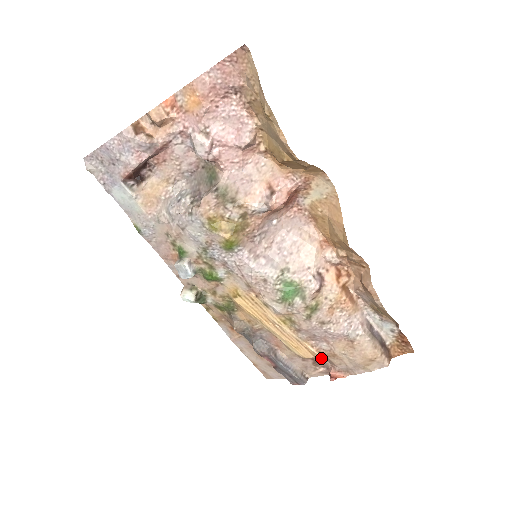
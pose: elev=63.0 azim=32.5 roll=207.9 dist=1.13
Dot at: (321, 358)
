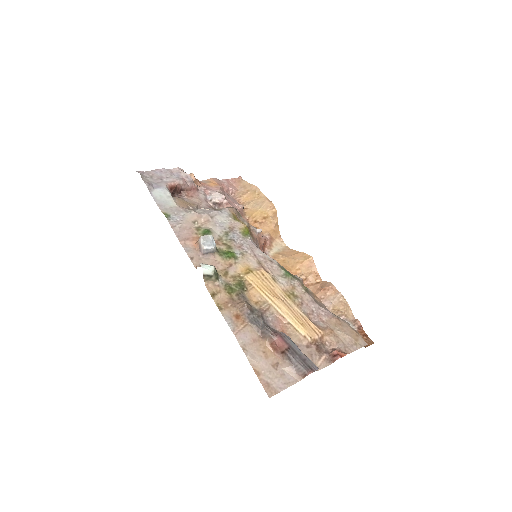
Dot at: (321, 343)
